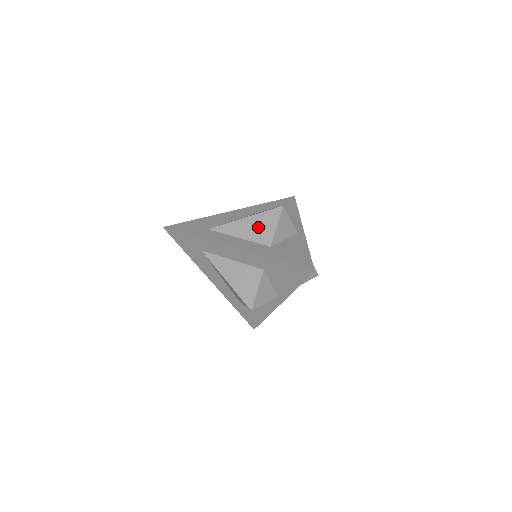
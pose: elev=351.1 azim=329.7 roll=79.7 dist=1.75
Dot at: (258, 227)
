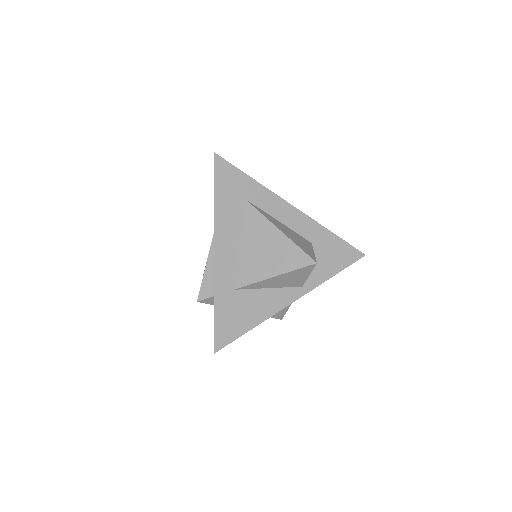
Dot at: occluded
